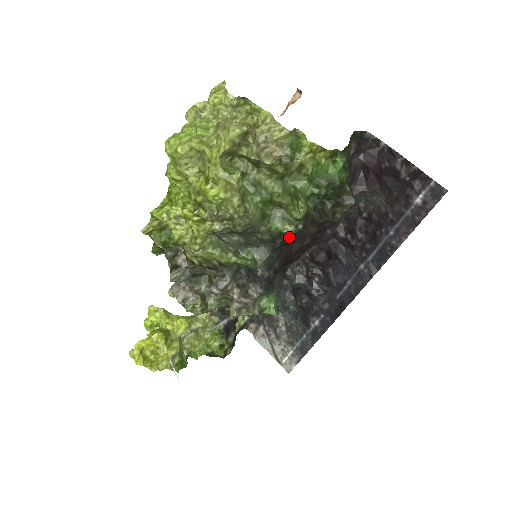
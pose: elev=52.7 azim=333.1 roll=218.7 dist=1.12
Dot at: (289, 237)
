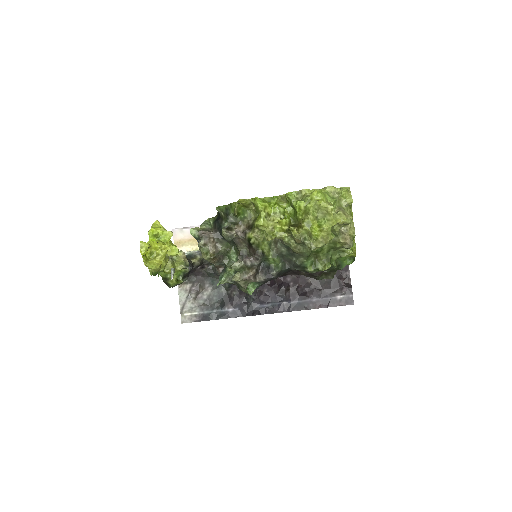
Dot at: (302, 270)
